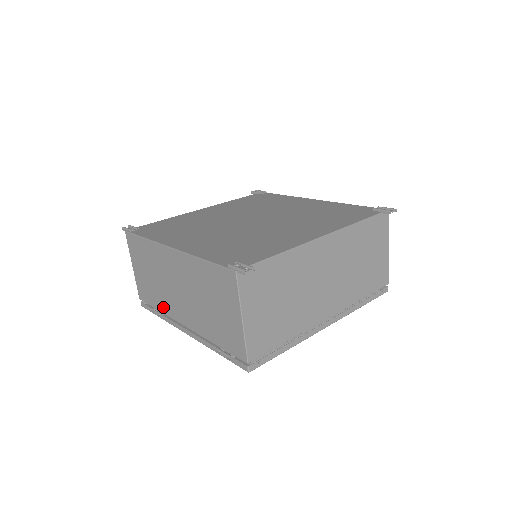
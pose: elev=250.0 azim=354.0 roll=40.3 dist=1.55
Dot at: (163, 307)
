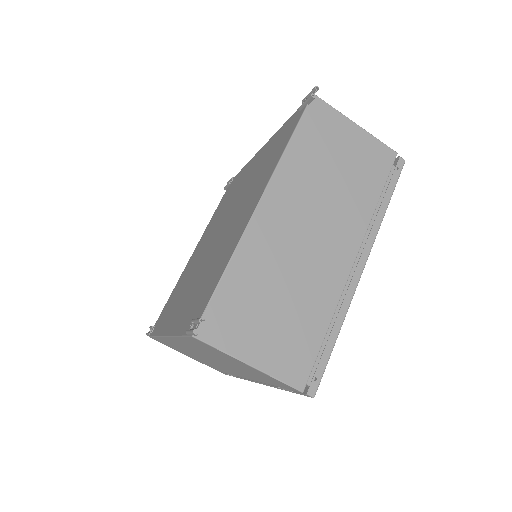
Dot at: (228, 372)
